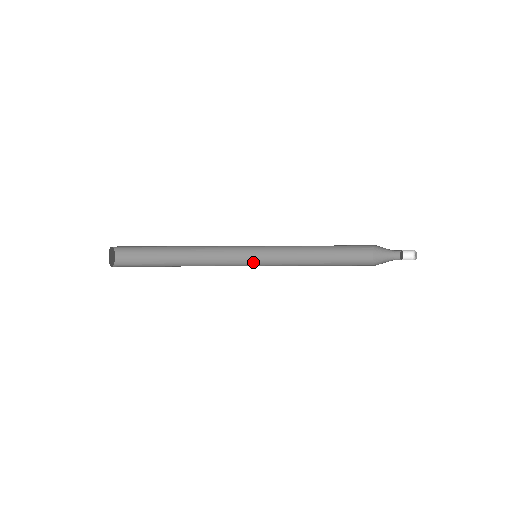
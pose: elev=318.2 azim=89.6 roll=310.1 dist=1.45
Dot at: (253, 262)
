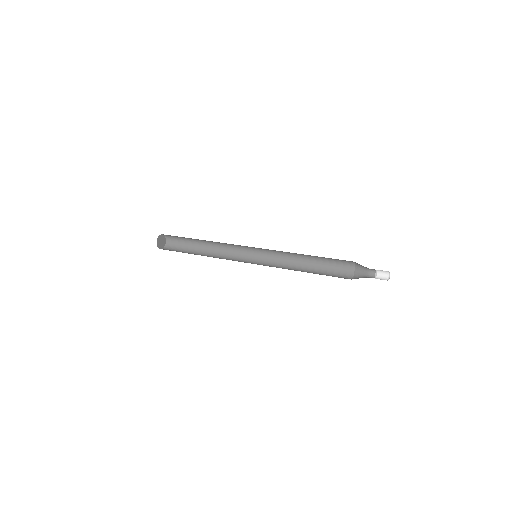
Dot at: (256, 261)
